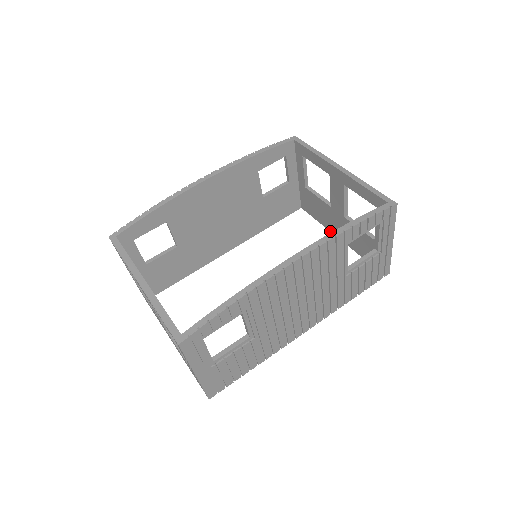
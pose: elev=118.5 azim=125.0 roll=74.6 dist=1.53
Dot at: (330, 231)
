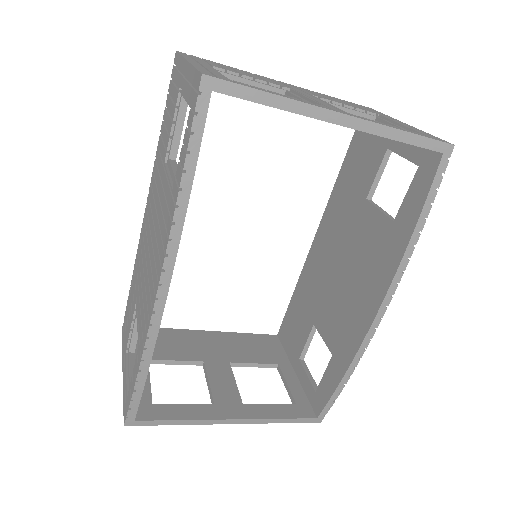
Dot at: occluded
